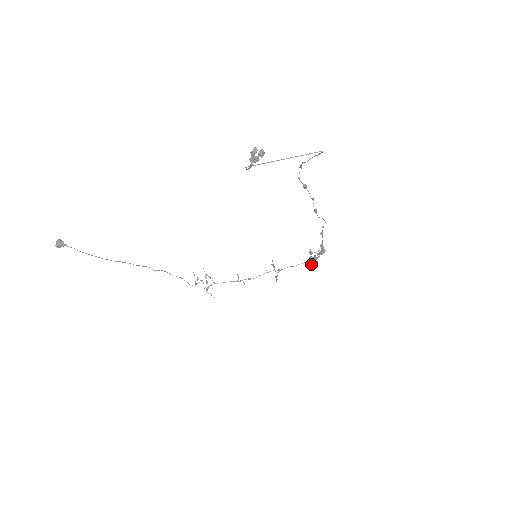
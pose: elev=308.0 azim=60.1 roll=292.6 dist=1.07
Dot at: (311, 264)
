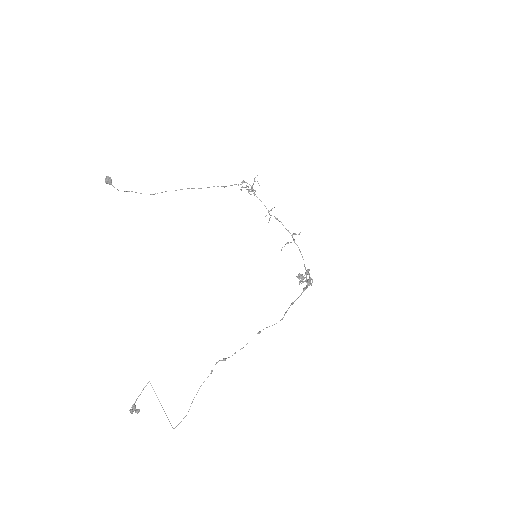
Dot at: (298, 278)
